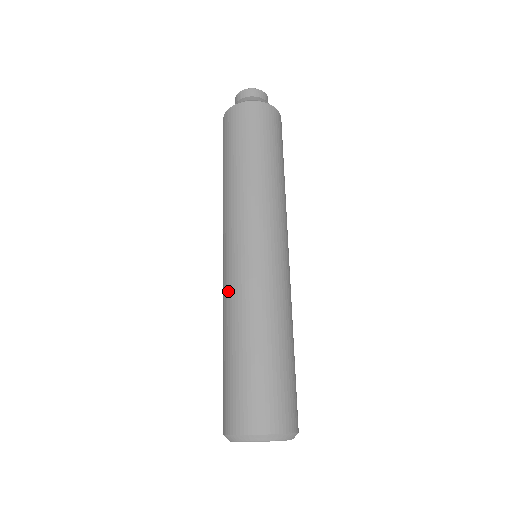
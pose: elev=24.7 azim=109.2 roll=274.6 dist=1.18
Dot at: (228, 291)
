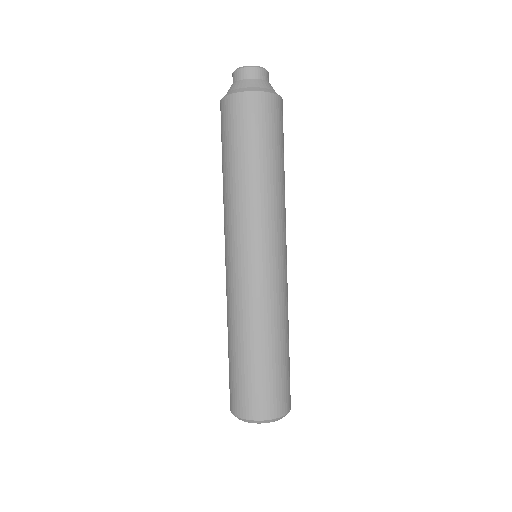
Dot at: (230, 297)
